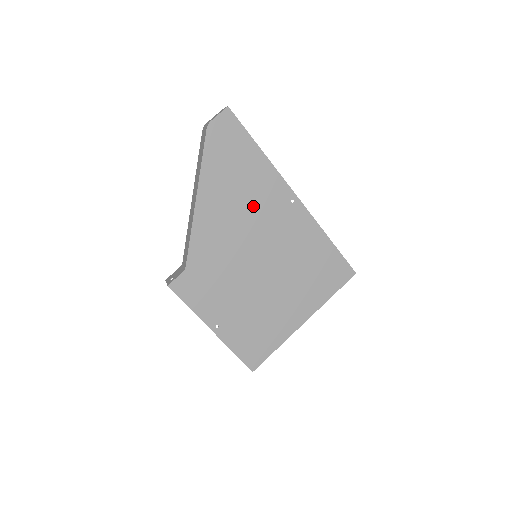
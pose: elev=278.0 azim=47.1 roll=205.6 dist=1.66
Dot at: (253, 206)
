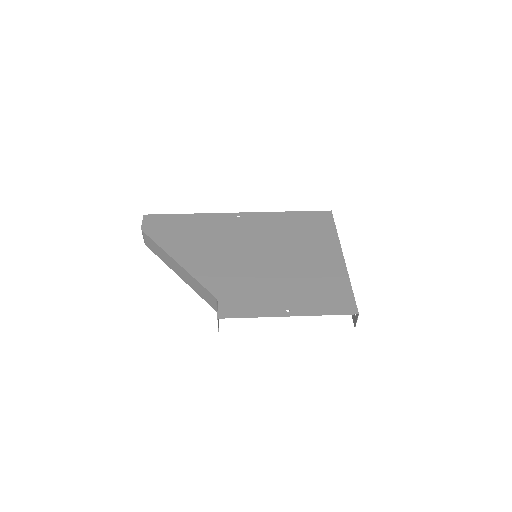
Dot at: (218, 237)
